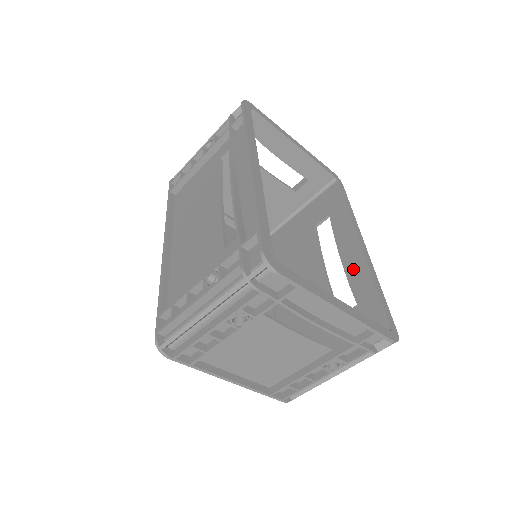
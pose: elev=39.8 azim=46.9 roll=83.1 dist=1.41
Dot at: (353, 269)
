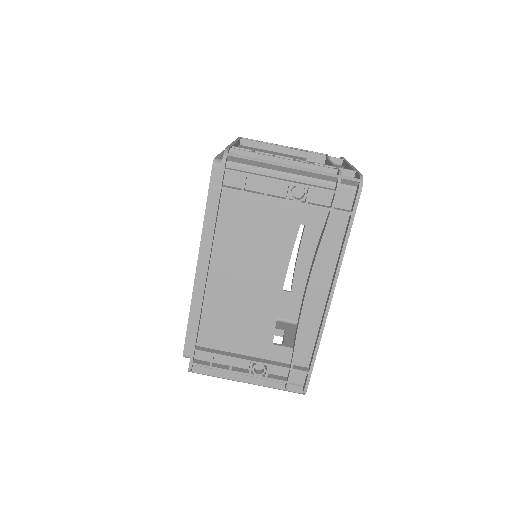
Dot at: (303, 266)
